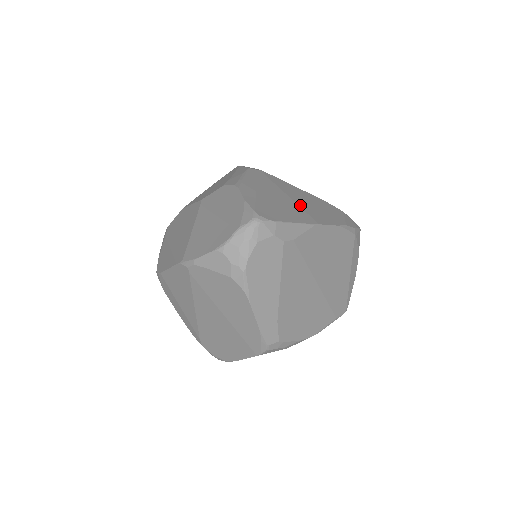
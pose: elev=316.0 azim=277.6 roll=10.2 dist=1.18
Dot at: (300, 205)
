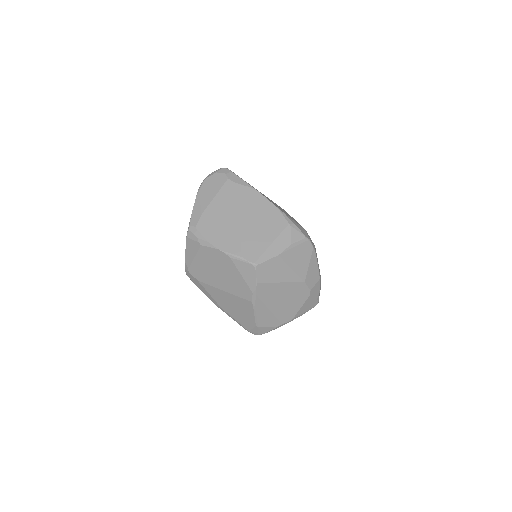
Dot at: (268, 198)
